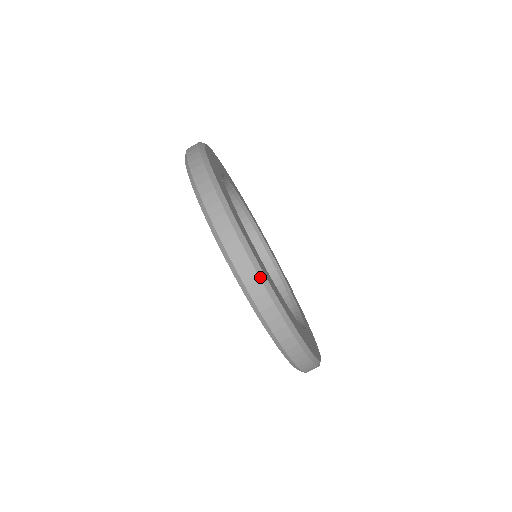
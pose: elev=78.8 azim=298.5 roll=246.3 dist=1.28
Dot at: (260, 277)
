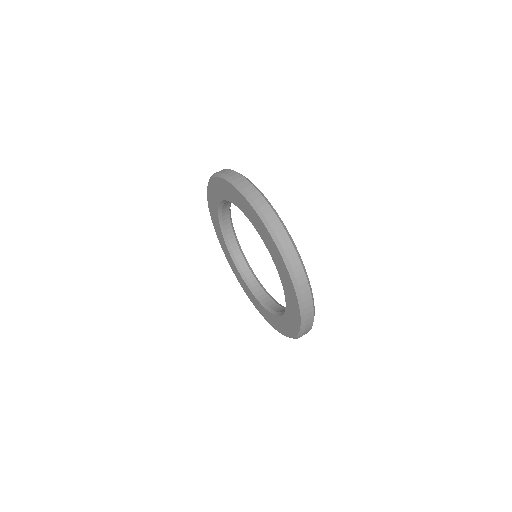
Dot at: occluded
